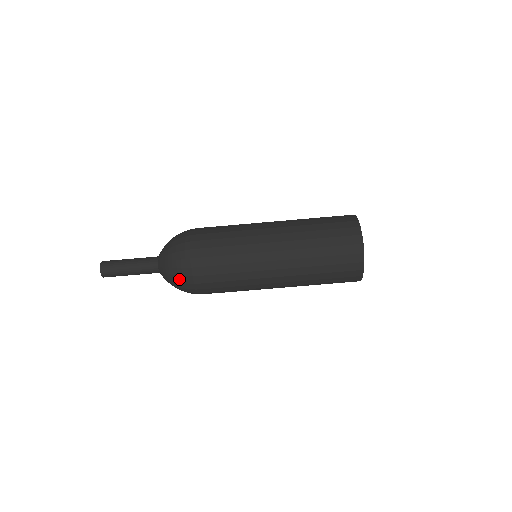
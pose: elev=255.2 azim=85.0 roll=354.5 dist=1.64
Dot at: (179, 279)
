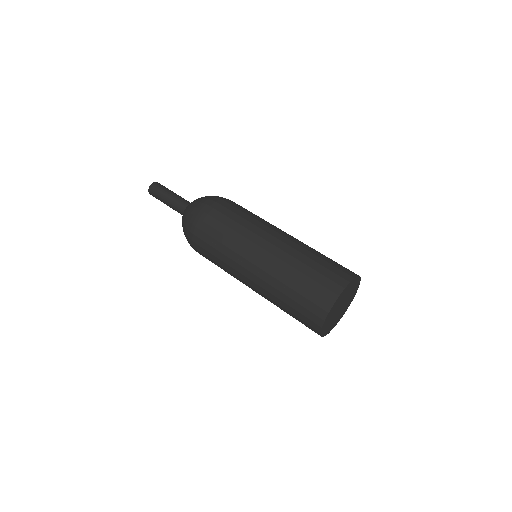
Dot at: (213, 196)
